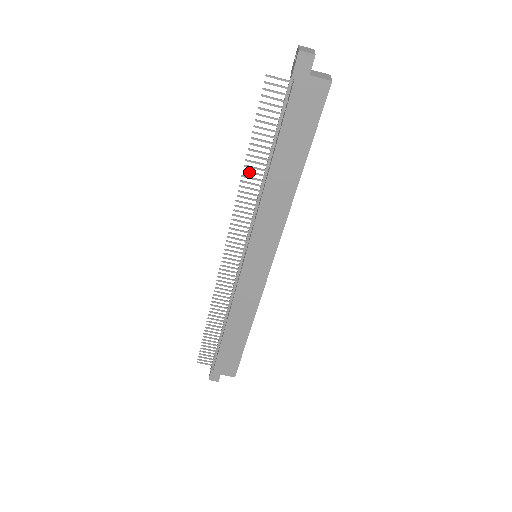
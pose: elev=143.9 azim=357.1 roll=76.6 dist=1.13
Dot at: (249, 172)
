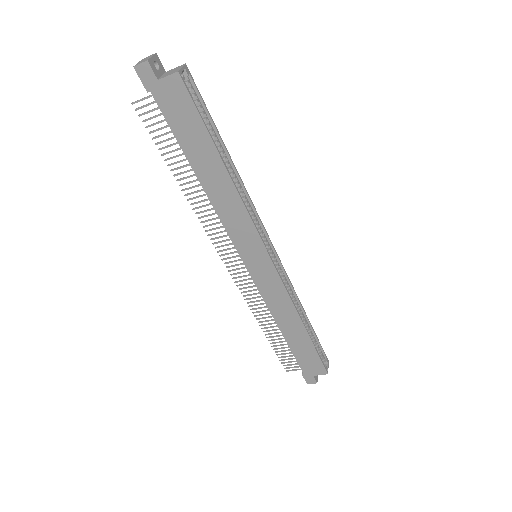
Dot at: (187, 189)
